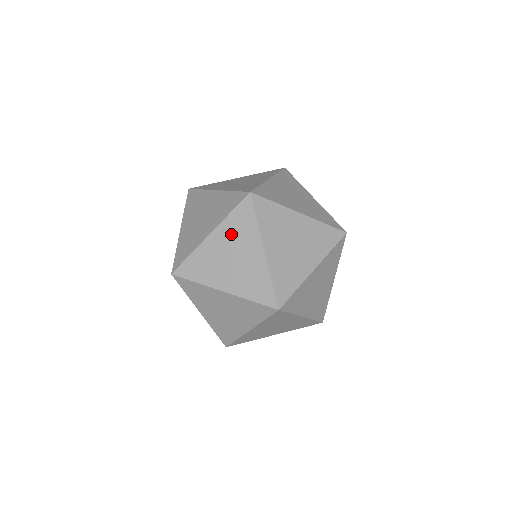
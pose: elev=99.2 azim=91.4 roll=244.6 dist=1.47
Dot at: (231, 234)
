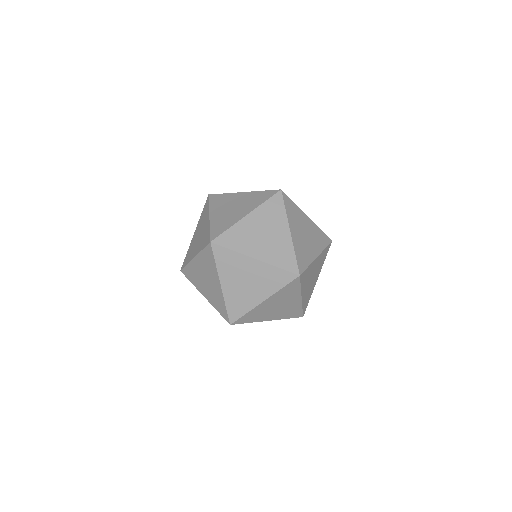
Dot at: occluded
